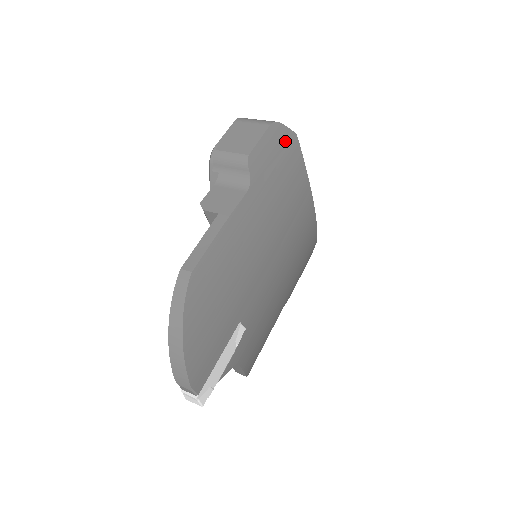
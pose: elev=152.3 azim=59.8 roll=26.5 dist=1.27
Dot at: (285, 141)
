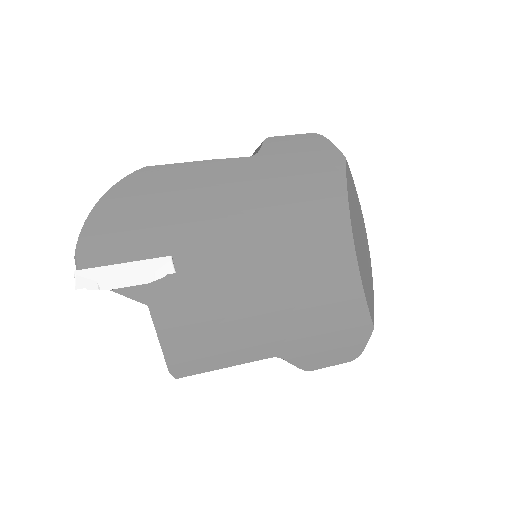
Dot at: (324, 153)
